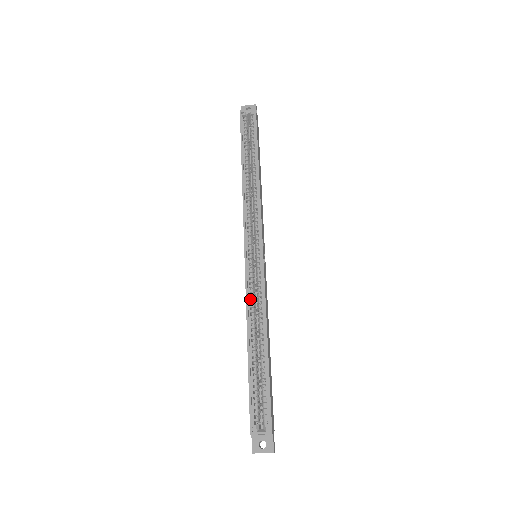
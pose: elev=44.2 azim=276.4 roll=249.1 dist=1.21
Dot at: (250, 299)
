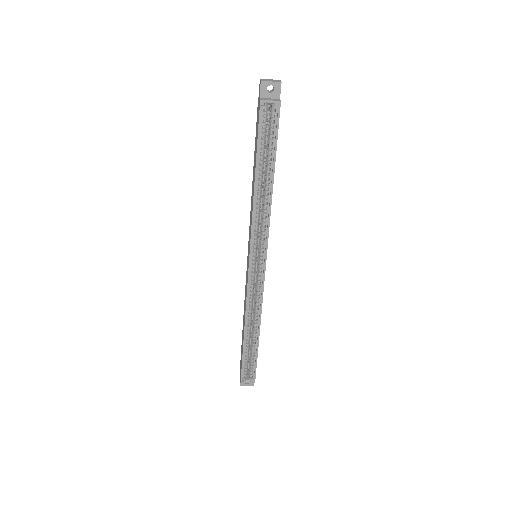
Dot at: (248, 302)
